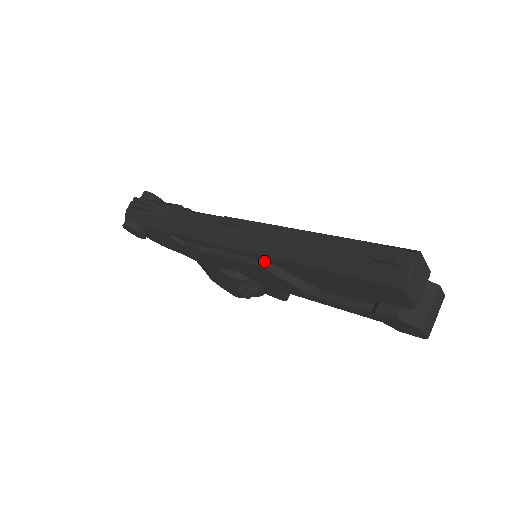
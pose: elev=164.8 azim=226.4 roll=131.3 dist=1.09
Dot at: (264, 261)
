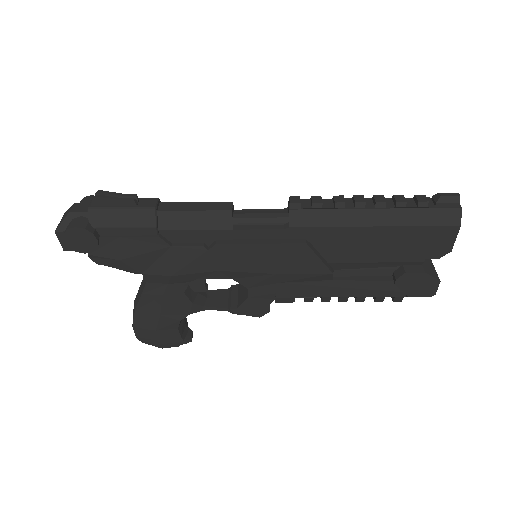
Dot at: (305, 239)
